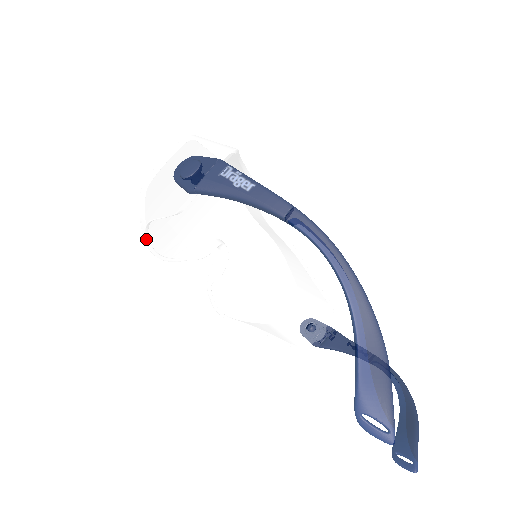
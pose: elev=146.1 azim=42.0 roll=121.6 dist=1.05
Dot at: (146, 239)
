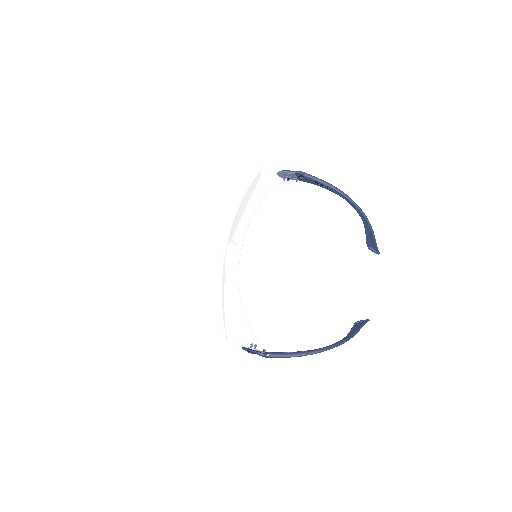
Dot at: occluded
